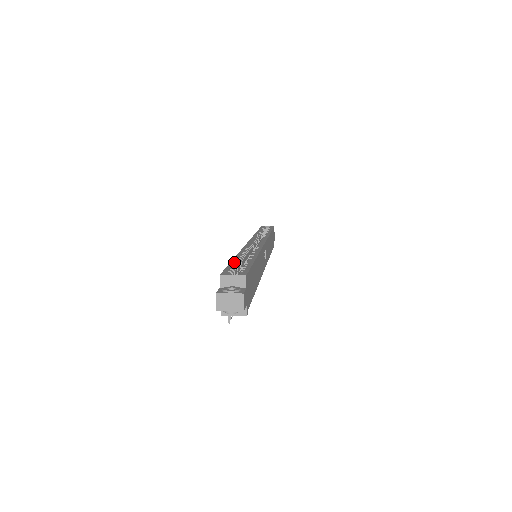
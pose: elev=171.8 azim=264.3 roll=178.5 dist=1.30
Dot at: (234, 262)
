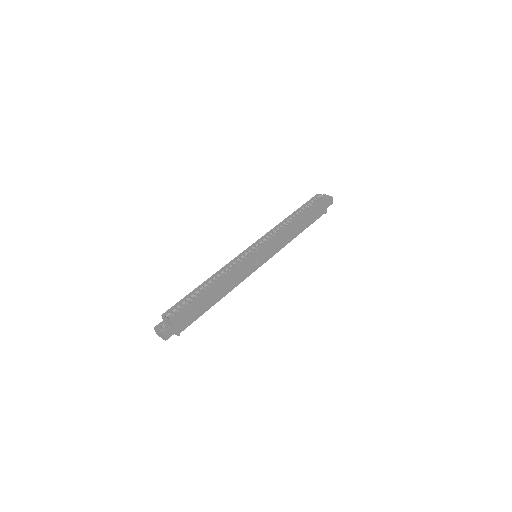
Dot at: (191, 294)
